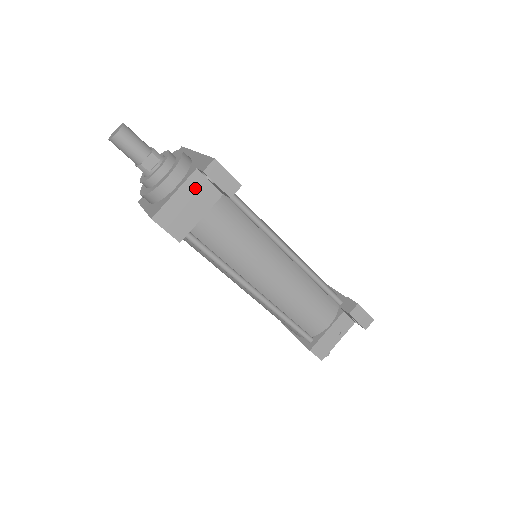
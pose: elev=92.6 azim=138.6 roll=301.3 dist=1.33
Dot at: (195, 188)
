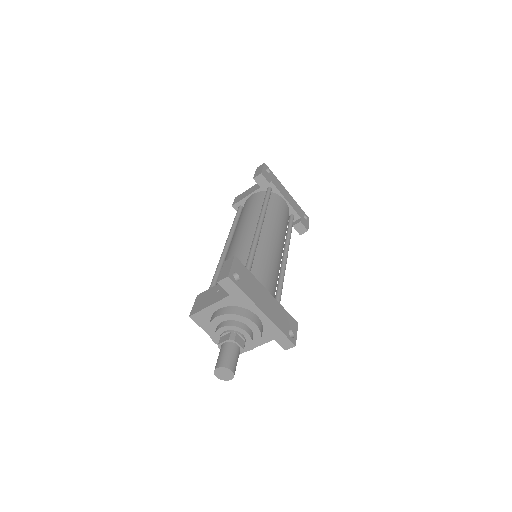
Dot at: occluded
